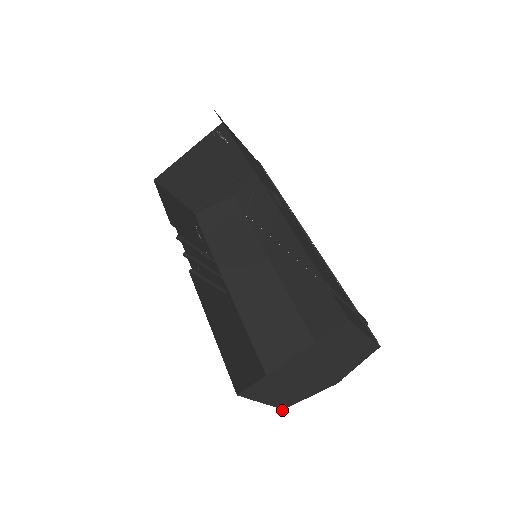
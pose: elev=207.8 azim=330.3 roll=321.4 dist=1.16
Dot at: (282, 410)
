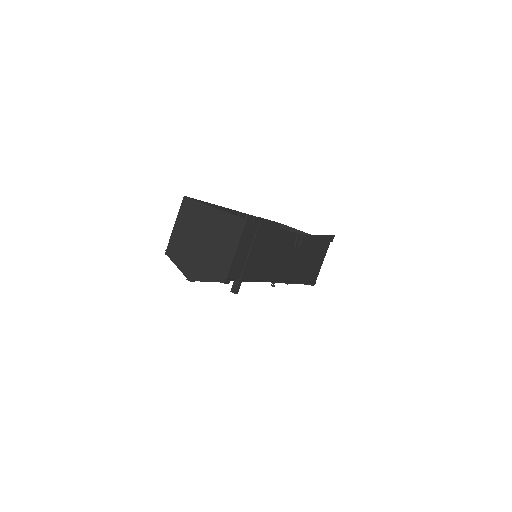
Dot at: occluded
